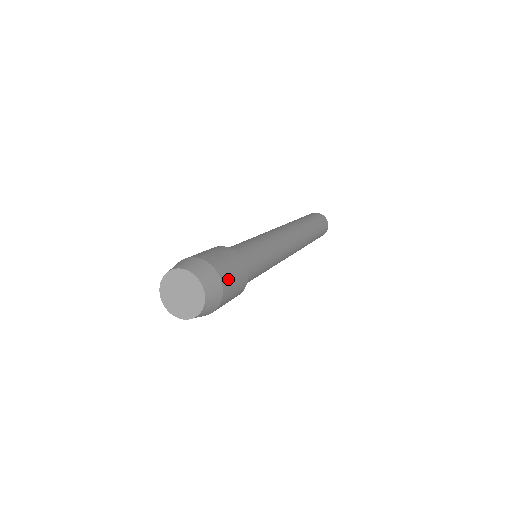
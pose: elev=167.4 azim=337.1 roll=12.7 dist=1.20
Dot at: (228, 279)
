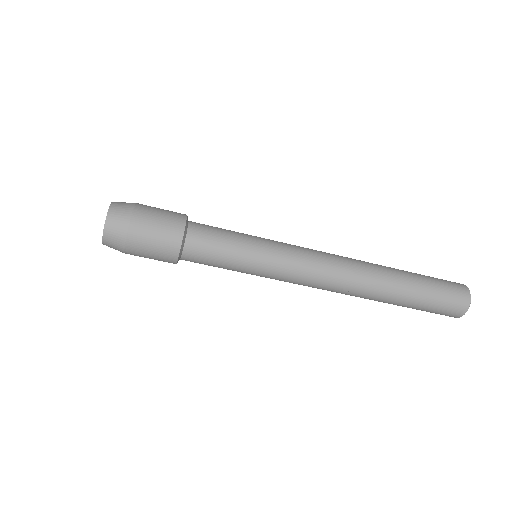
Dot at: (146, 211)
